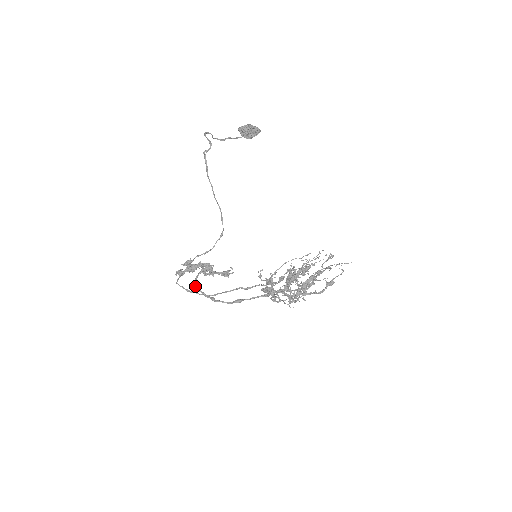
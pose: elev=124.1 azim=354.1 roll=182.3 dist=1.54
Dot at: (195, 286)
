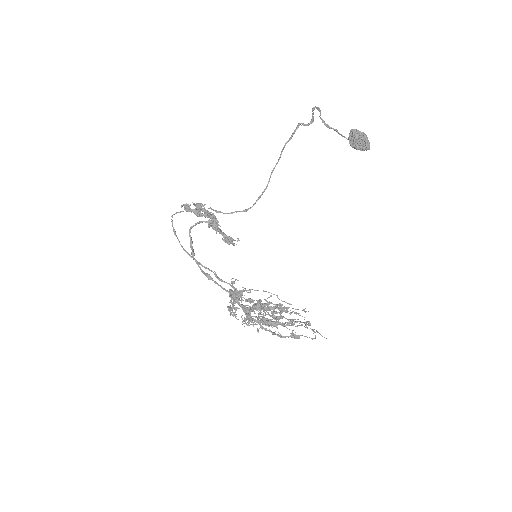
Dot at: (190, 229)
